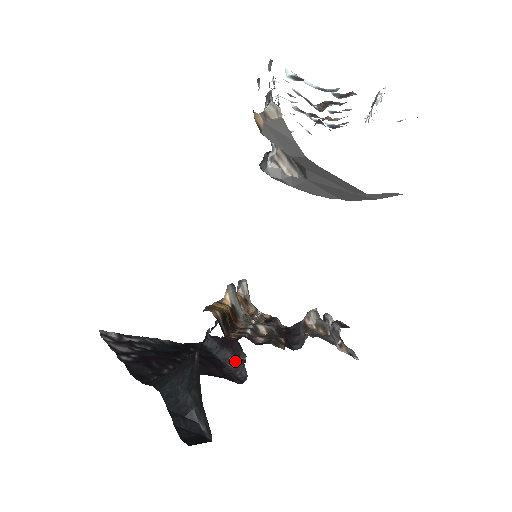
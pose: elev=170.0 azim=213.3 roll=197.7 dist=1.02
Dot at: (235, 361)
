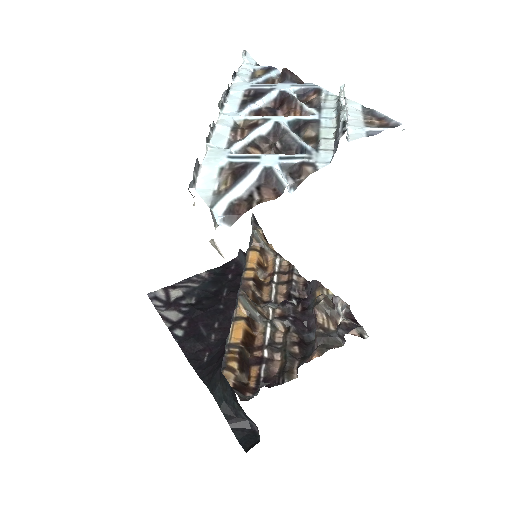
Dot at: occluded
